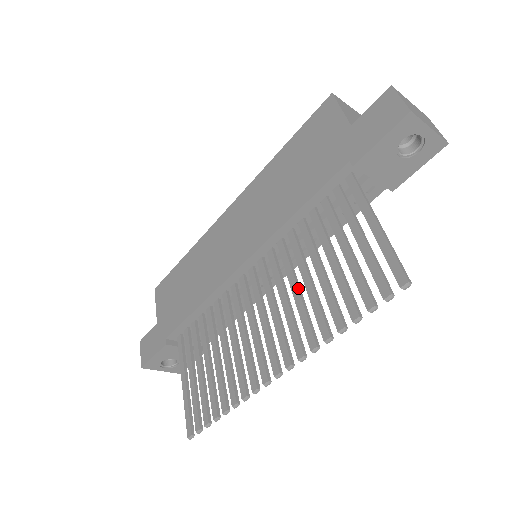
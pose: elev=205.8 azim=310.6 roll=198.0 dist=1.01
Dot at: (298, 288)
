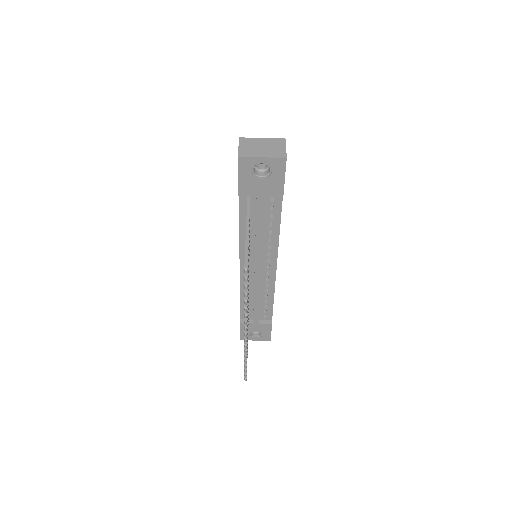
Dot at: occluded
